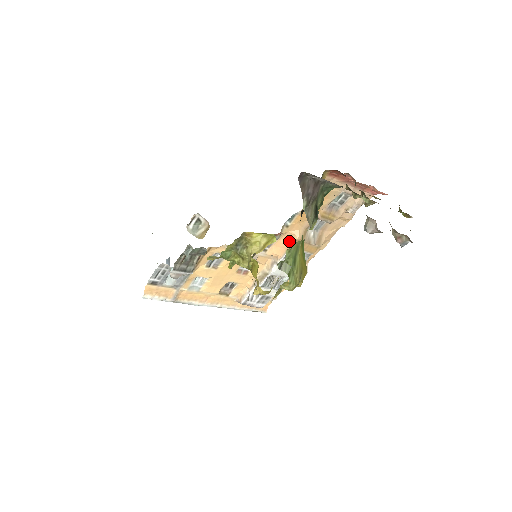
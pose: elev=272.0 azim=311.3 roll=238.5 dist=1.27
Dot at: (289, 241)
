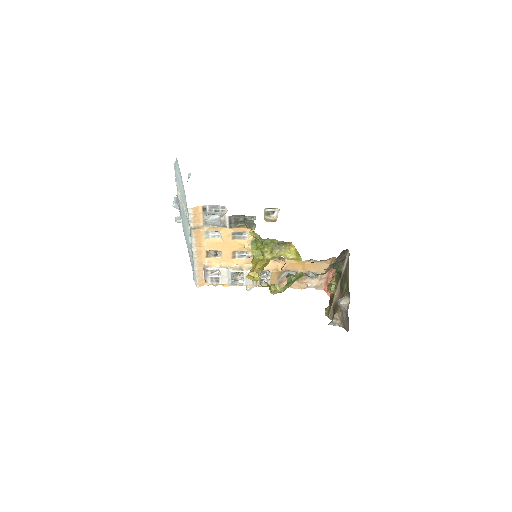
Dot at: (274, 267)
